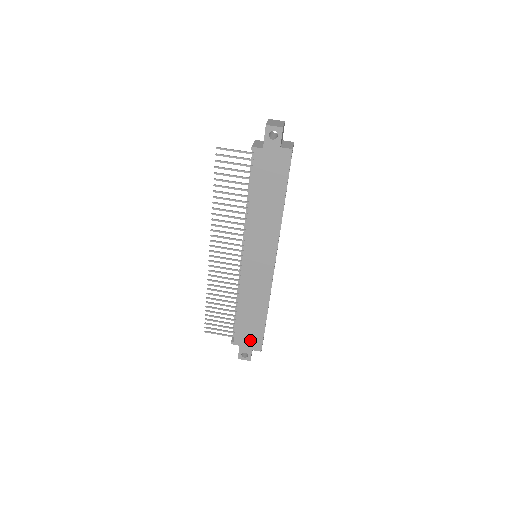
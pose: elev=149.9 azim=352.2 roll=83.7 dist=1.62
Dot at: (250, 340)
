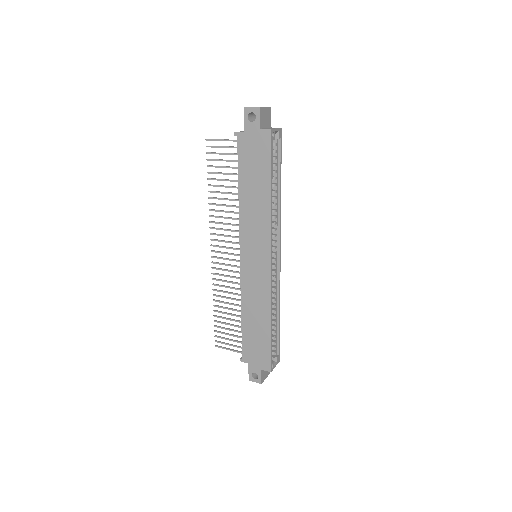
Dot at: (258, 357)
